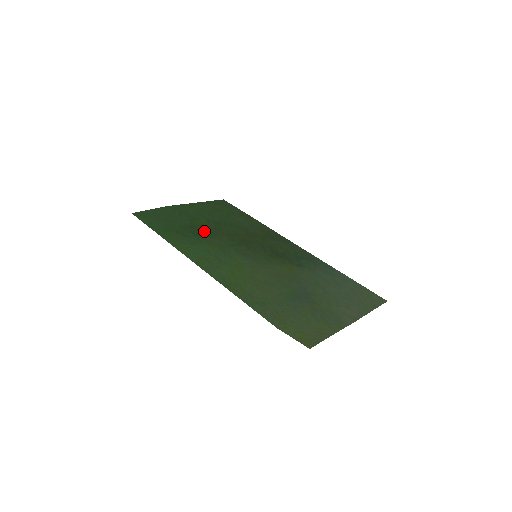
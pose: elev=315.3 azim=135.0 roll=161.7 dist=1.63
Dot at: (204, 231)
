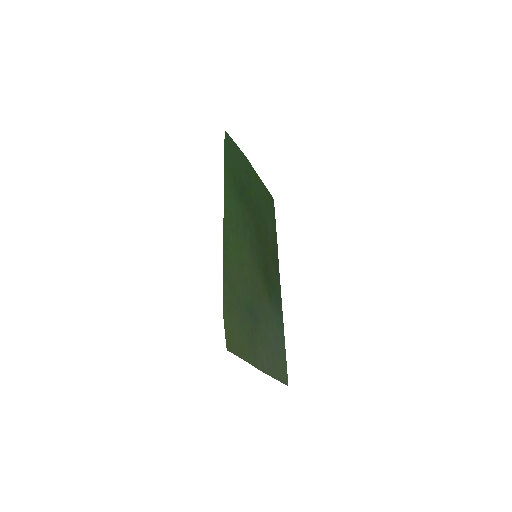
Dot at: (248, 200)
